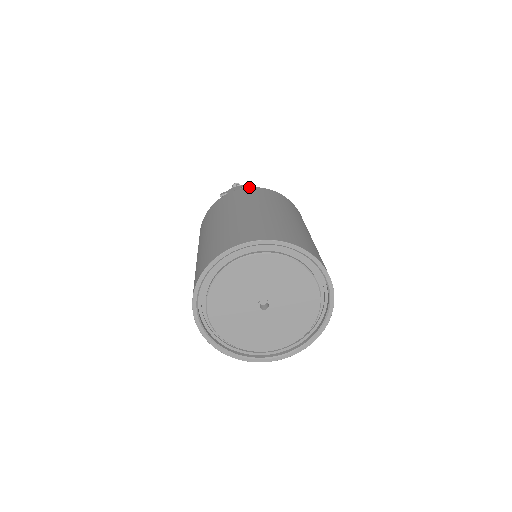
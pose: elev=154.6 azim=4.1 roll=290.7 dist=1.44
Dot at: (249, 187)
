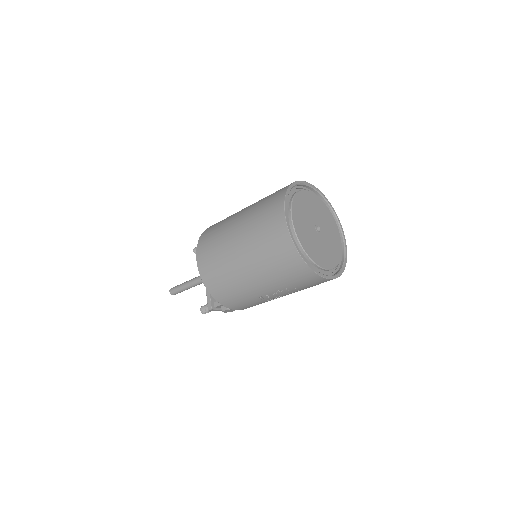
Dot at: occluded
